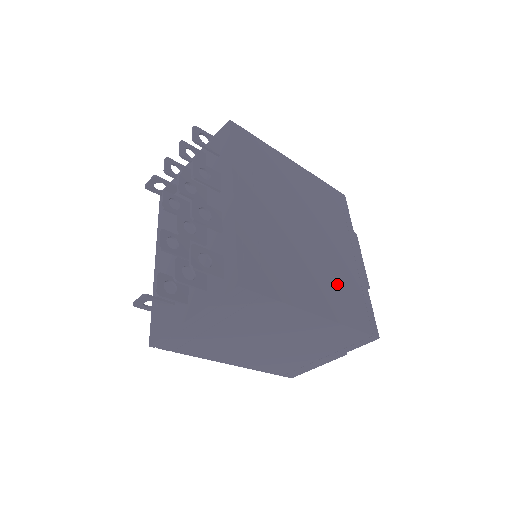
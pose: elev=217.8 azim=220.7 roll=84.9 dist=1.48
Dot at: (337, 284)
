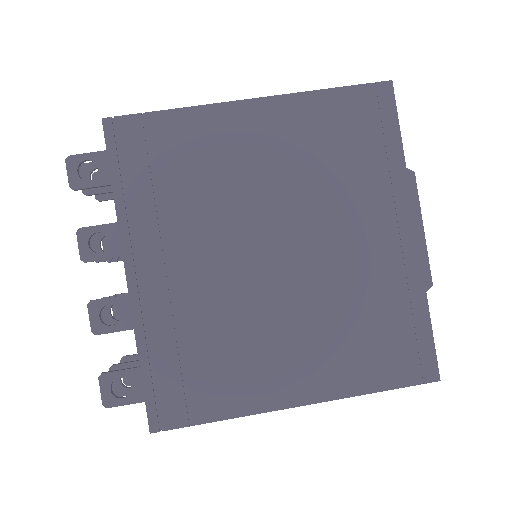
Dot at: (345, 325)
